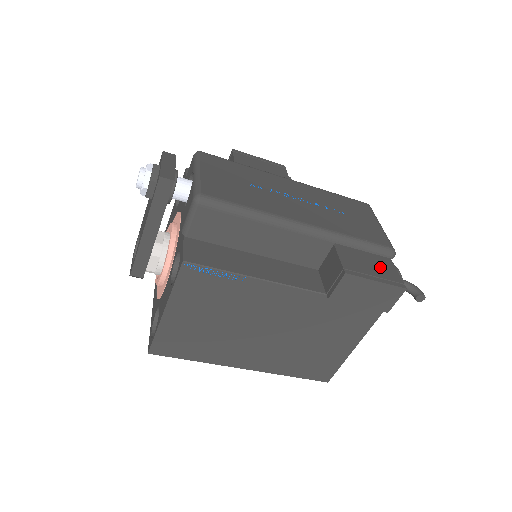
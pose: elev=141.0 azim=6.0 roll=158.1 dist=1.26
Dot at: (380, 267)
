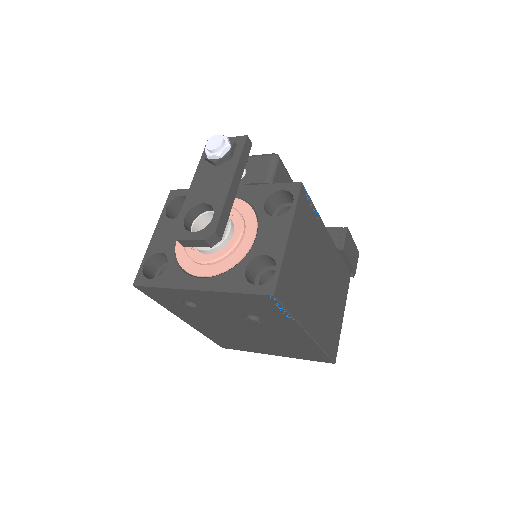
Dot at: occluded
